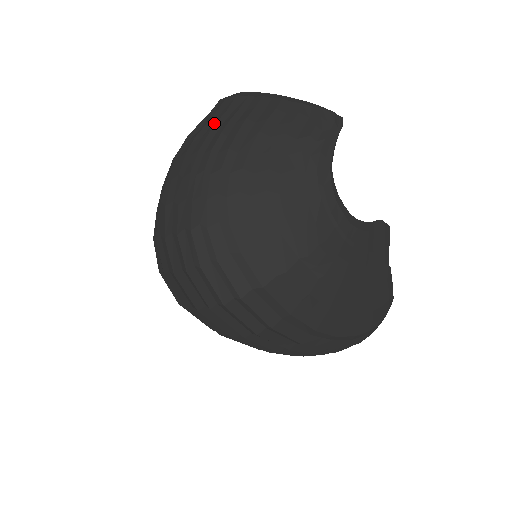
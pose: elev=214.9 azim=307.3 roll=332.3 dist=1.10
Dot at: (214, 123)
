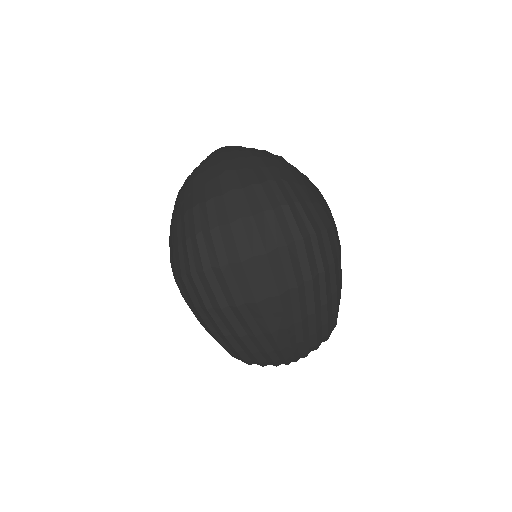
Dot at: (241, 147)
